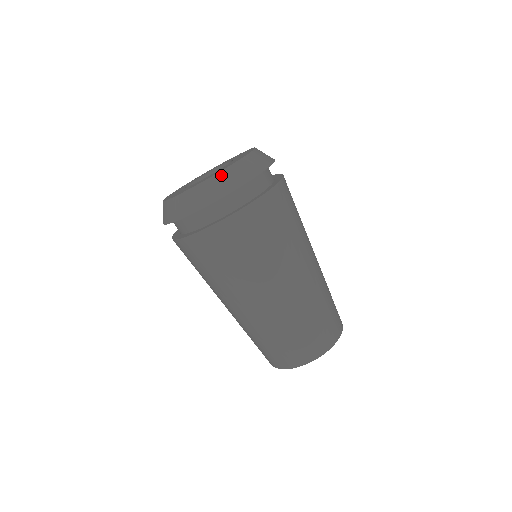
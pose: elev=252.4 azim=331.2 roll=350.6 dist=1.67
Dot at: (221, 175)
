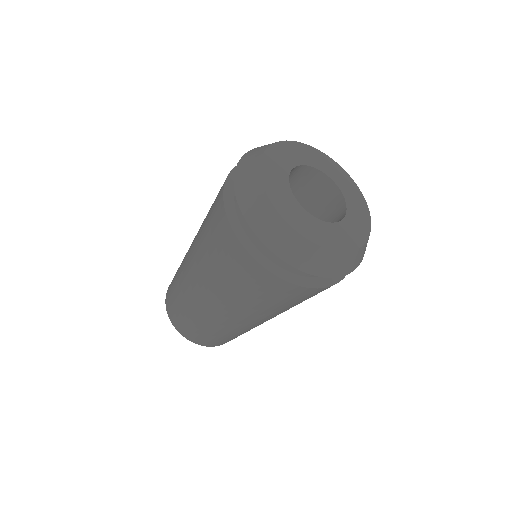
Dot at: (291, 233)
